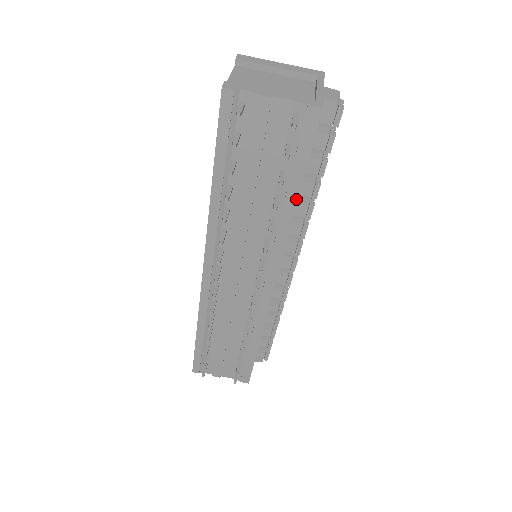
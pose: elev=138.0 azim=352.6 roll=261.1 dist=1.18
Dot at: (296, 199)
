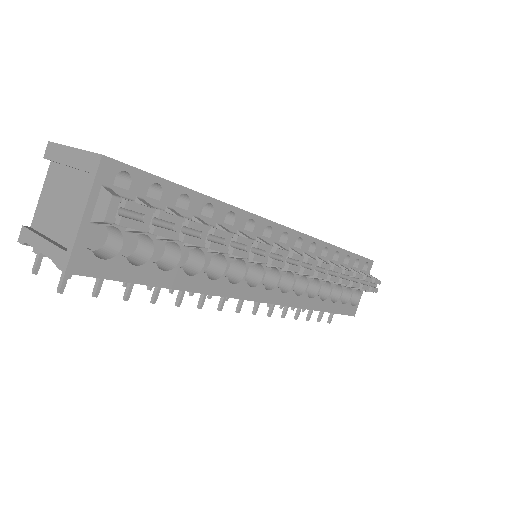
Dot at: (170, 288)
